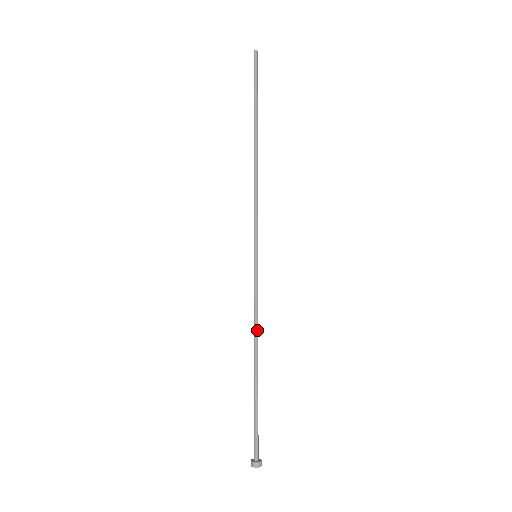
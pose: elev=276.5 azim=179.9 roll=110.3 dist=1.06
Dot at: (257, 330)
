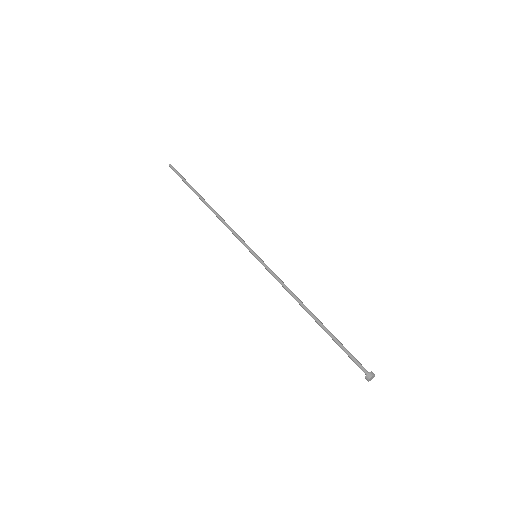
Dot at: (293, 294)
